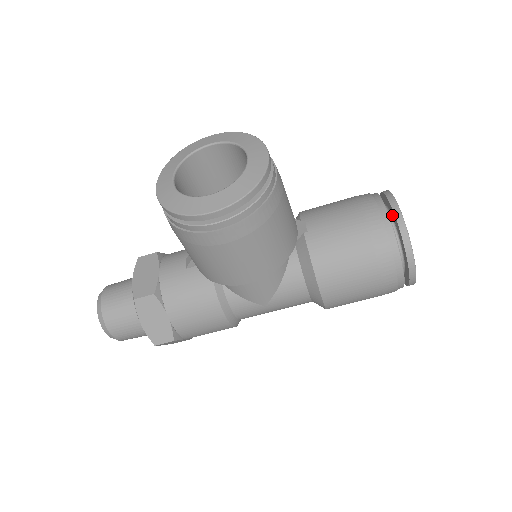
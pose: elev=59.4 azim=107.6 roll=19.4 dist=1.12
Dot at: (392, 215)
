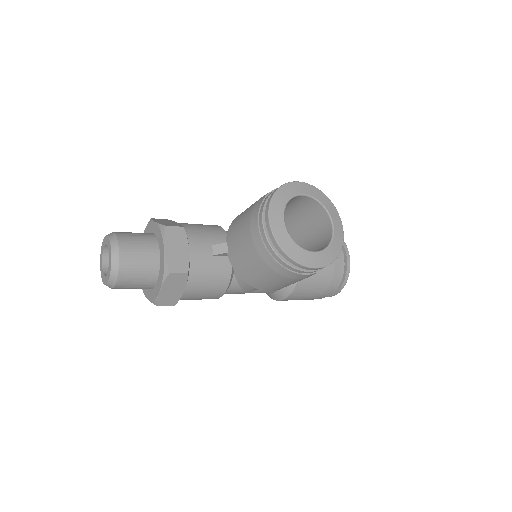
Dot at: occluded
